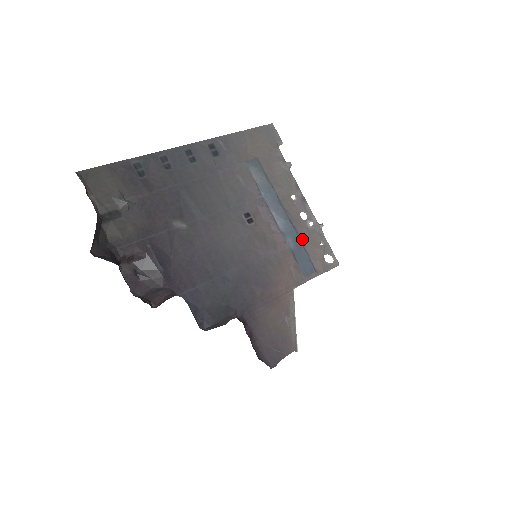
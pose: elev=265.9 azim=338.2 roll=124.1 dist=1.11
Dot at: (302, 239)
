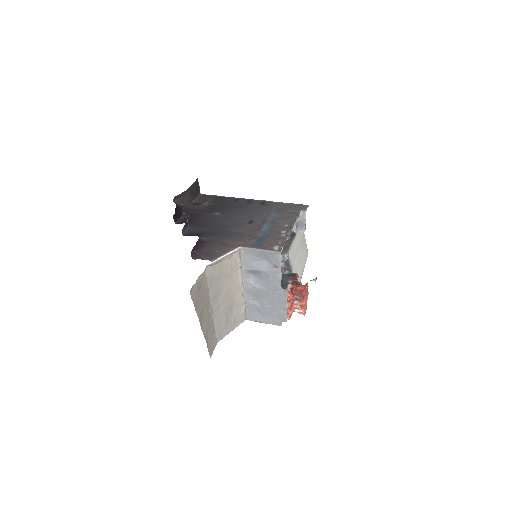
Dot at: (270, 237)
